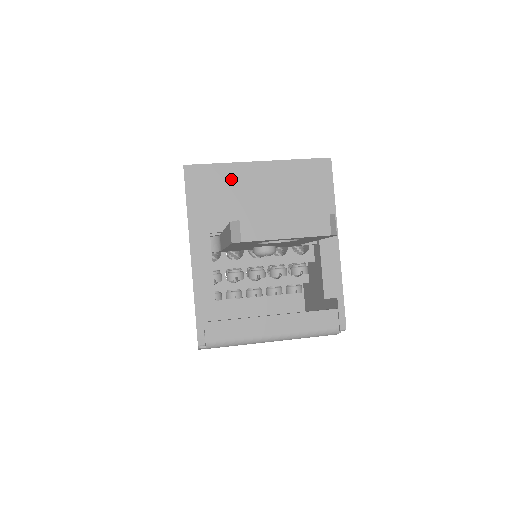
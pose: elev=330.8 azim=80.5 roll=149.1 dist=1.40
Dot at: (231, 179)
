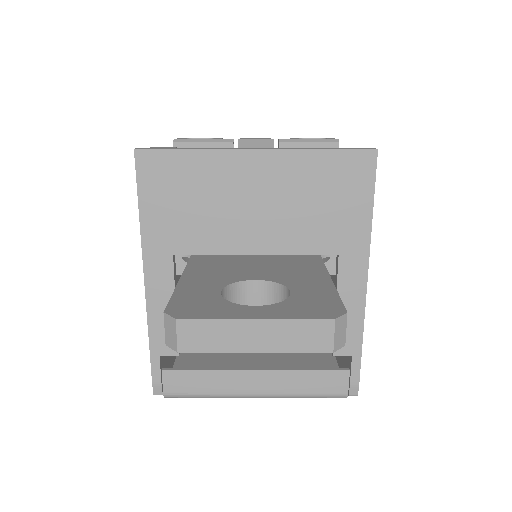
Dot at: (209, 176)
